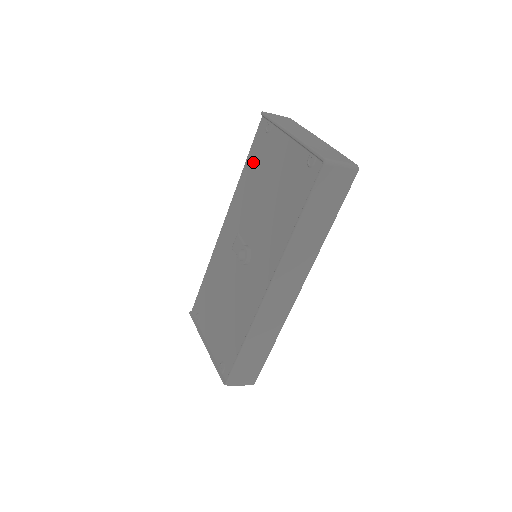
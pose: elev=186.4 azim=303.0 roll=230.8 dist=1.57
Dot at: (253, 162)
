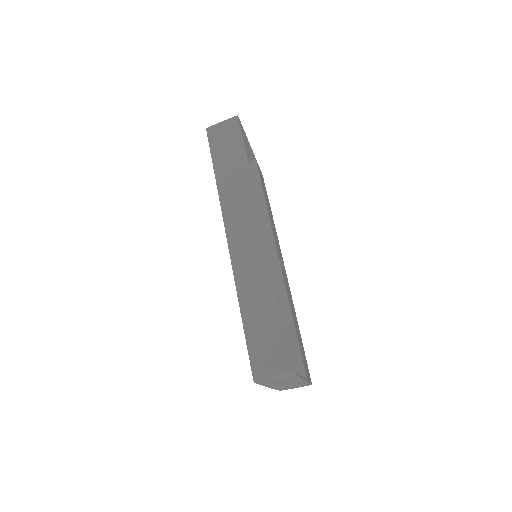
Dot at: occluded
